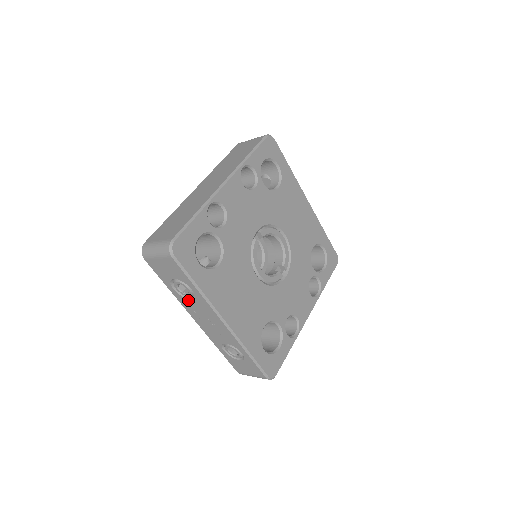
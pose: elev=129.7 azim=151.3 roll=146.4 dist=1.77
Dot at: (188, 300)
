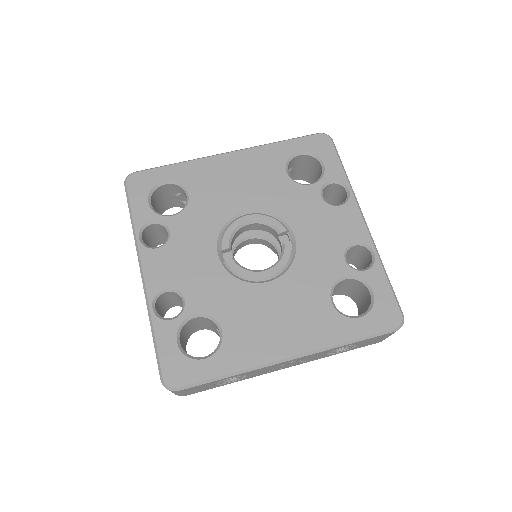
Dot at: (250, 376)
